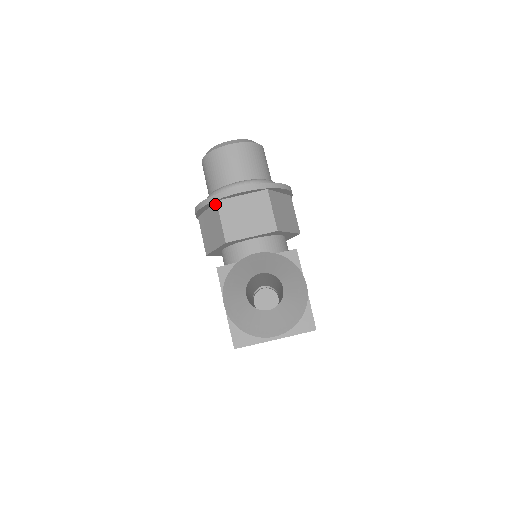
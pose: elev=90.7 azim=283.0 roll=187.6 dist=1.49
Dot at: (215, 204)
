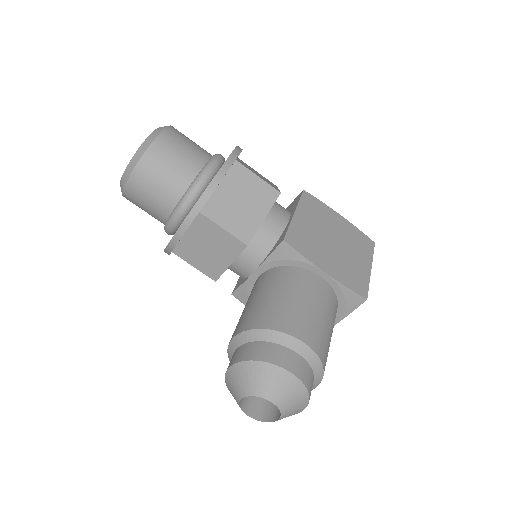
Dot at: (174, 253)
